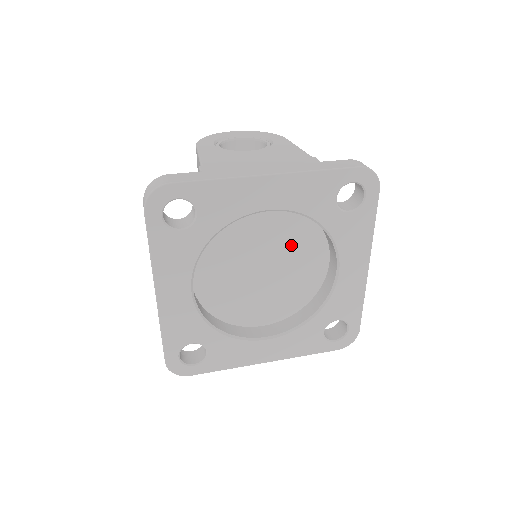
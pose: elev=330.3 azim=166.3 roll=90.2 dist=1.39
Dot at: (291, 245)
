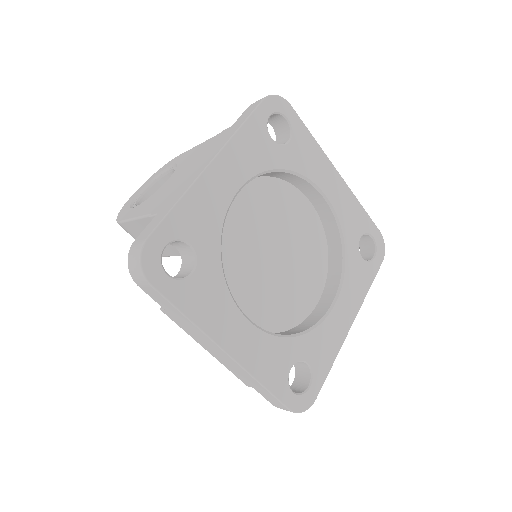
Dot at: (274, 213)
